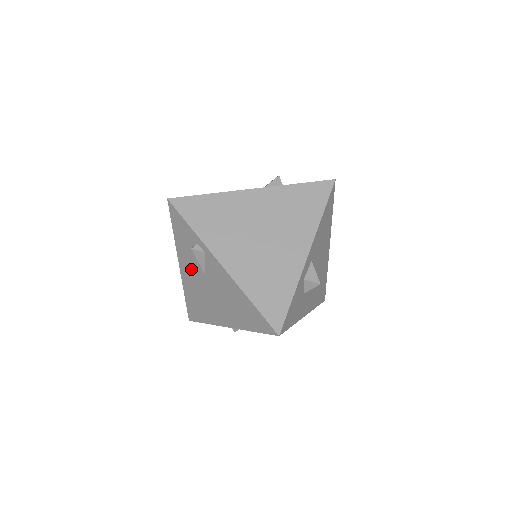
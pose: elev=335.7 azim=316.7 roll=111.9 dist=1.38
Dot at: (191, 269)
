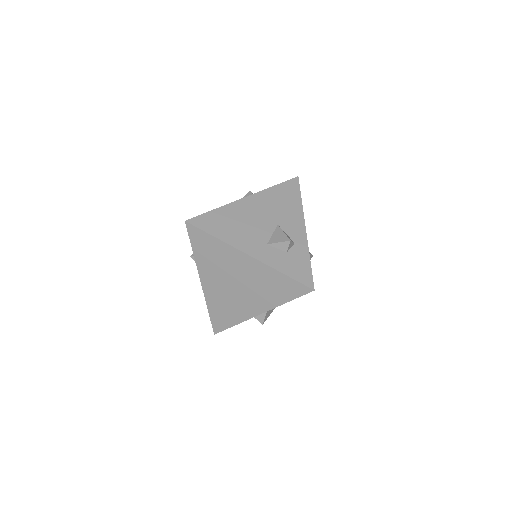
Dot at: occluded
